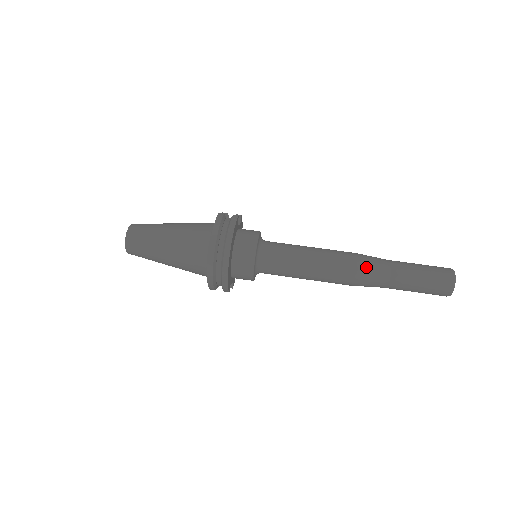
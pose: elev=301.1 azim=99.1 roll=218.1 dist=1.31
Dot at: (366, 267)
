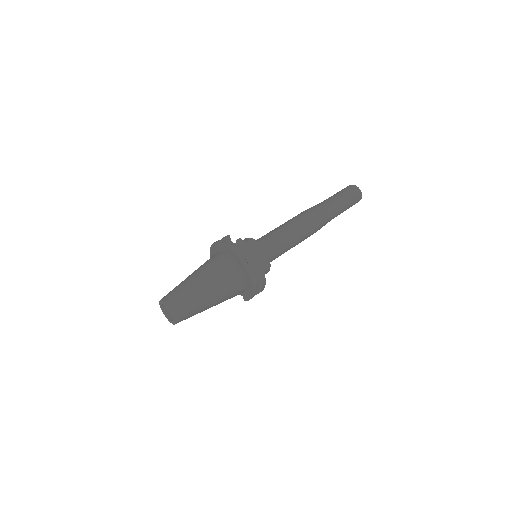
Dot at: (322, 216)
